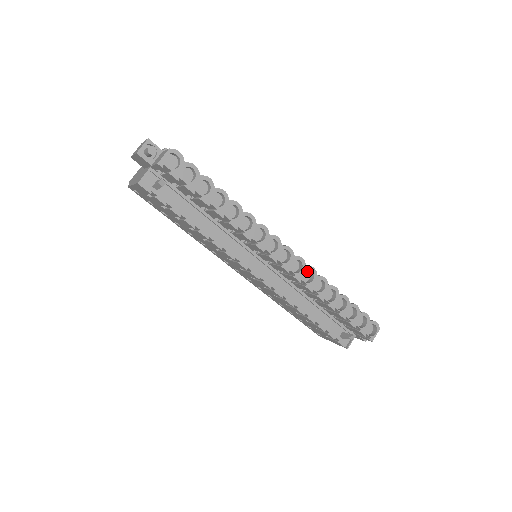
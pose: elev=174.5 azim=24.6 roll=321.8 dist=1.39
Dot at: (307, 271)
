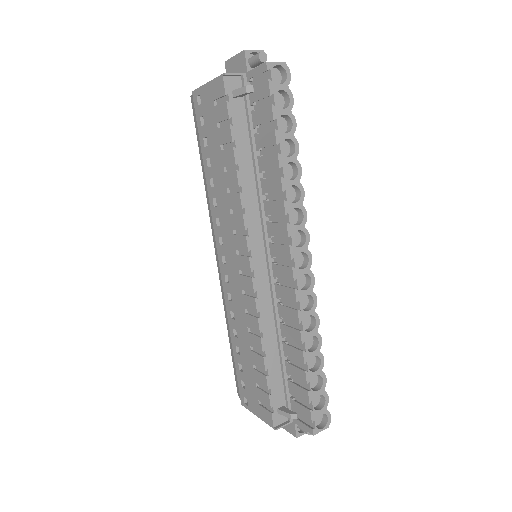
Dot at: (307, 299)
